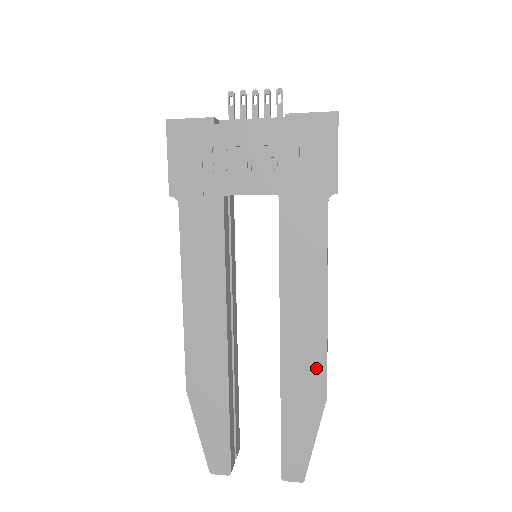
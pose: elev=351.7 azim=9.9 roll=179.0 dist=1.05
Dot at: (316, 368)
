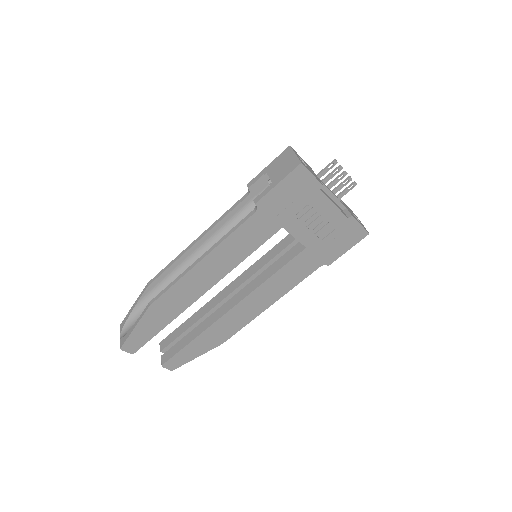
Dot at: (234, 329)
